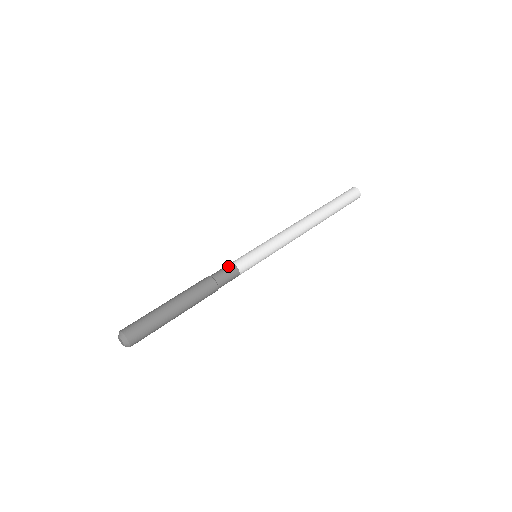
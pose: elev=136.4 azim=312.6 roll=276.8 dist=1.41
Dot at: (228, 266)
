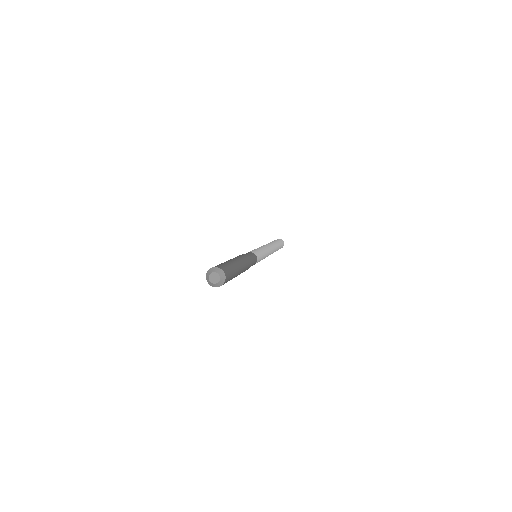
Dot at: occluded
